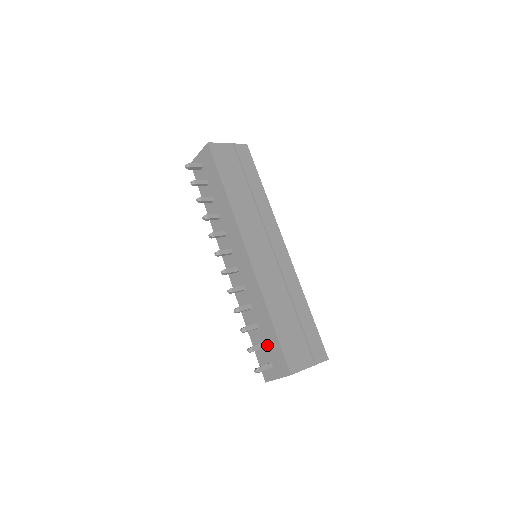
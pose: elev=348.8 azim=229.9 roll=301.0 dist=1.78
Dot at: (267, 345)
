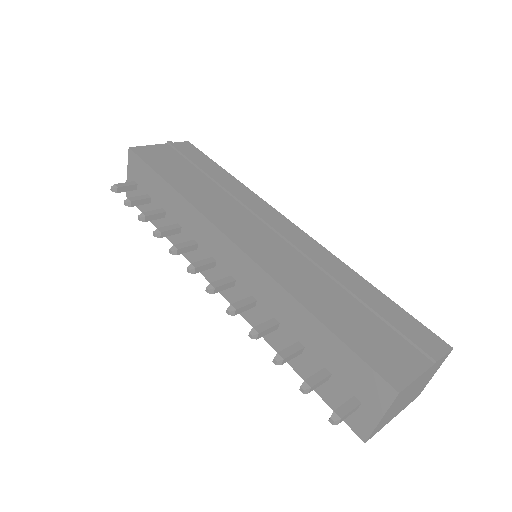
Dot at: (331, 368)
